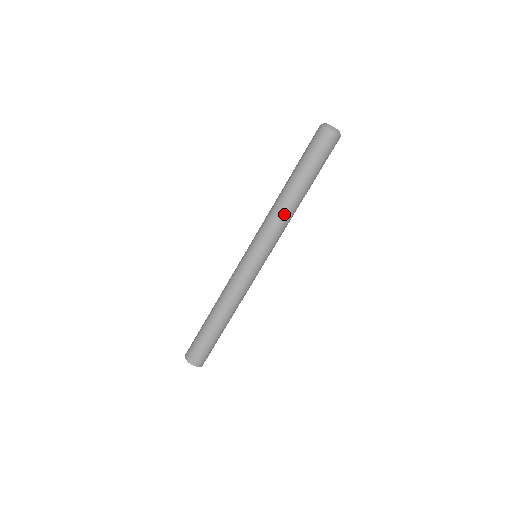
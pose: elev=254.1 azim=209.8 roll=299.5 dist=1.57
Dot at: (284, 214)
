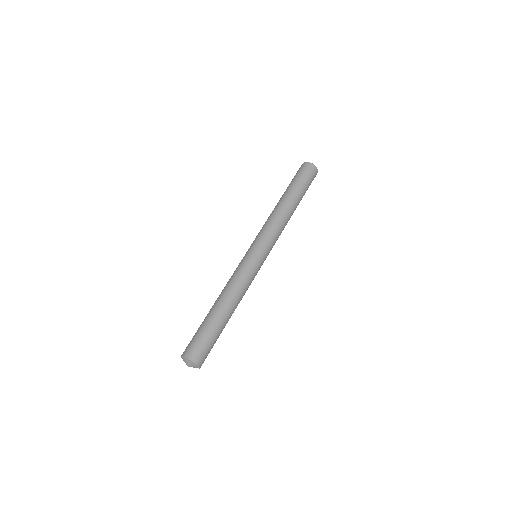
Dot at: (283, 219)
